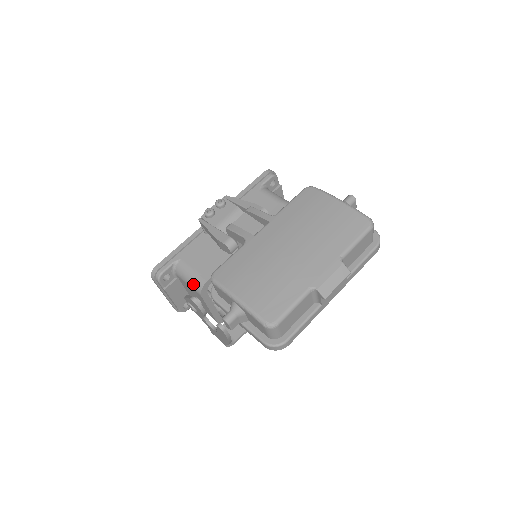
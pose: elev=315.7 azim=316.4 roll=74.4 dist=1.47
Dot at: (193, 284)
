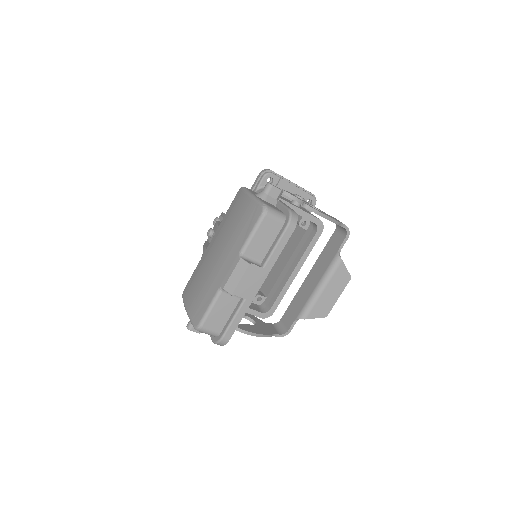
Dot at: occluded
